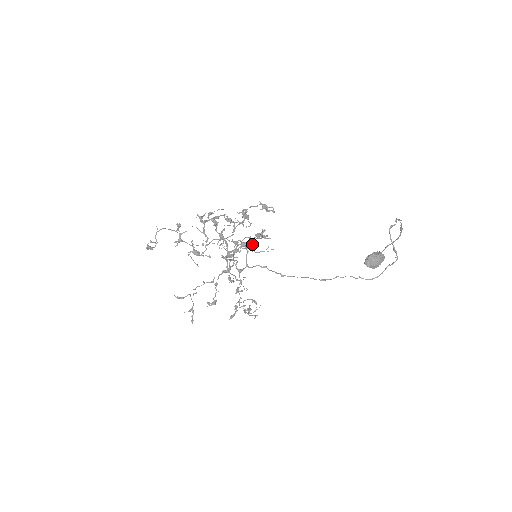
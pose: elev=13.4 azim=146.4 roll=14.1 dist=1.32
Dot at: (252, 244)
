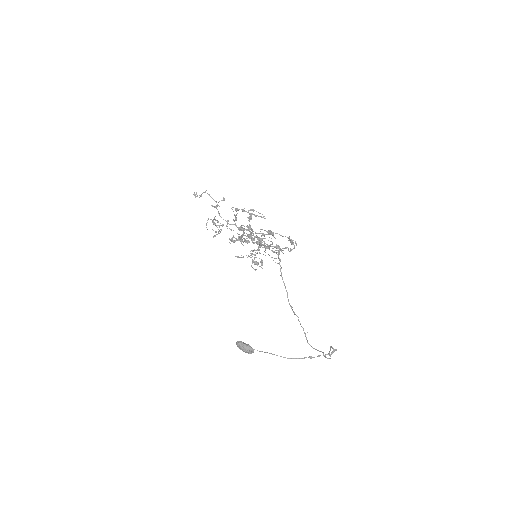
Dot at: (266, 247)
